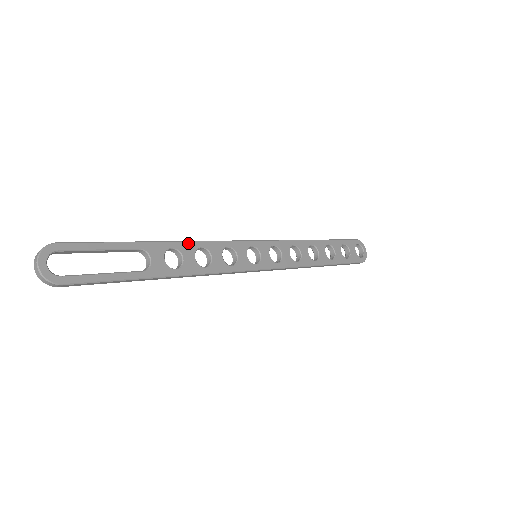
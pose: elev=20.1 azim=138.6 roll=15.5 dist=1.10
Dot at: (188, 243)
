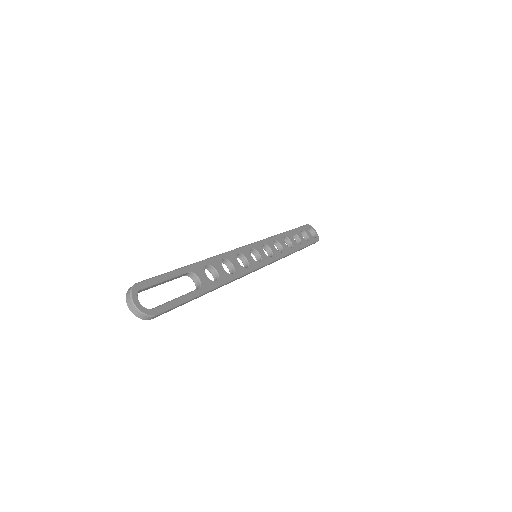
Dot at: (214, 258)
